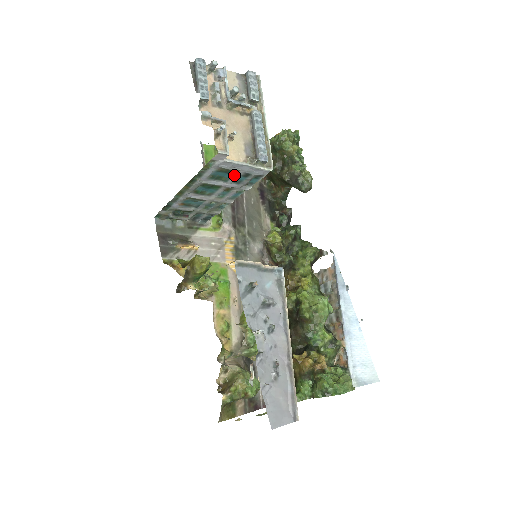
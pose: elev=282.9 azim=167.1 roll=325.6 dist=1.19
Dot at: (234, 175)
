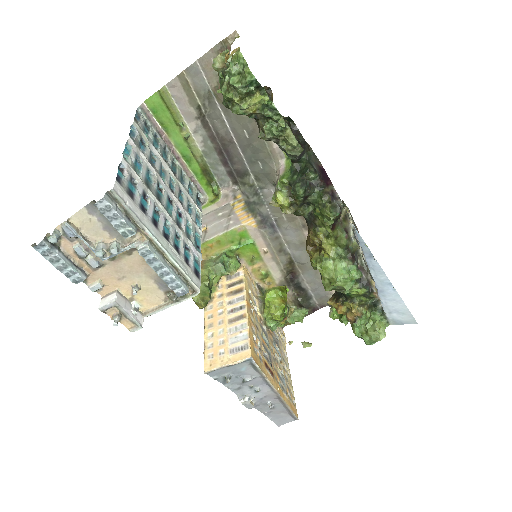
Dot at: occluded
